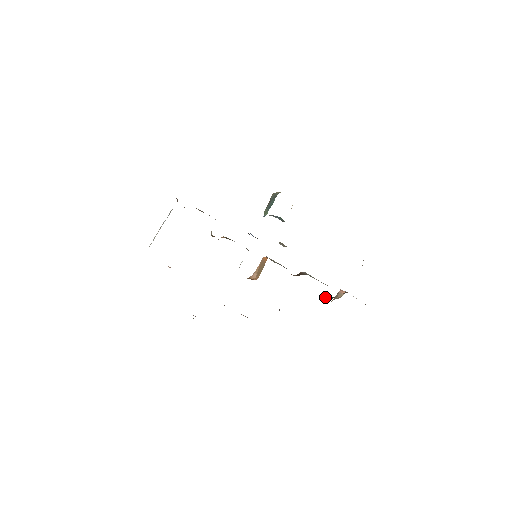
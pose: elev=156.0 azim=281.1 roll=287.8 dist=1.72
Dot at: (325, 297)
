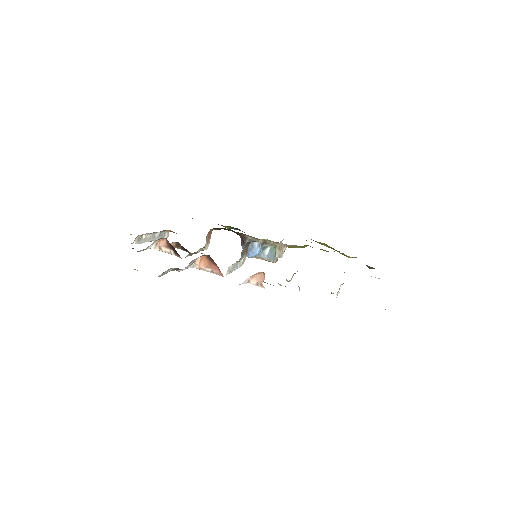
Dot at: occluded
